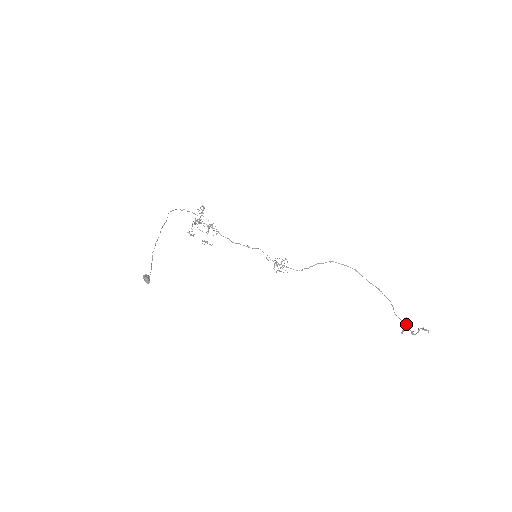
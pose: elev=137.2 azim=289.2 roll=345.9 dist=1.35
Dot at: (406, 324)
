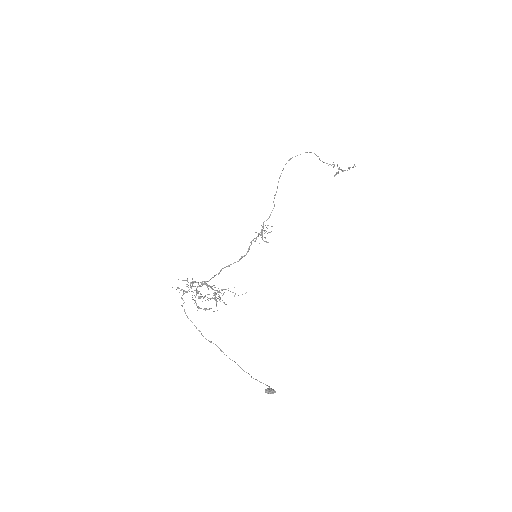
Dot at: (334, 165)
